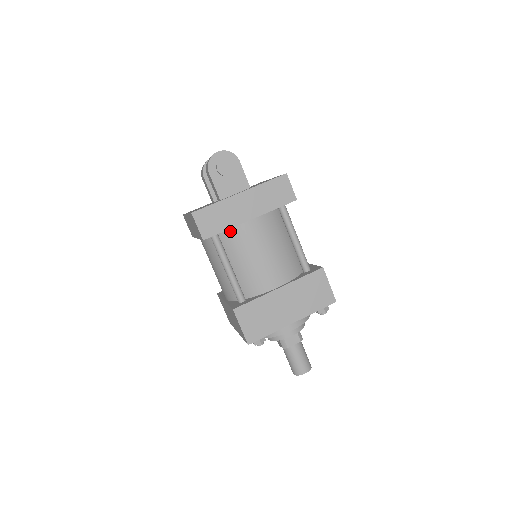
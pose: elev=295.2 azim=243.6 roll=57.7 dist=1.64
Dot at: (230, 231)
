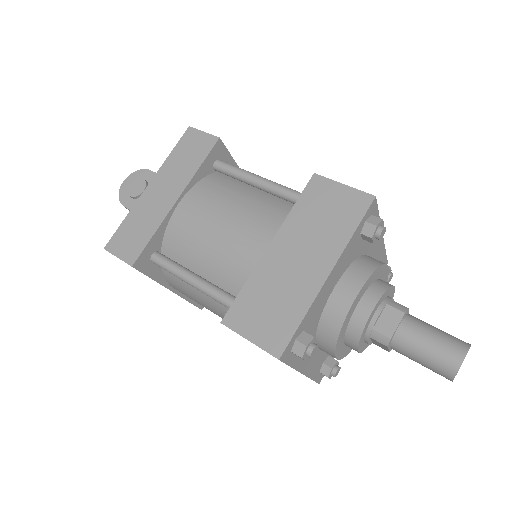
Dot at: (167, 236)
